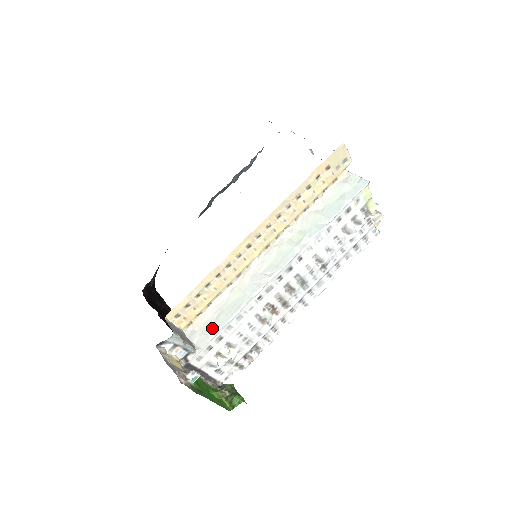
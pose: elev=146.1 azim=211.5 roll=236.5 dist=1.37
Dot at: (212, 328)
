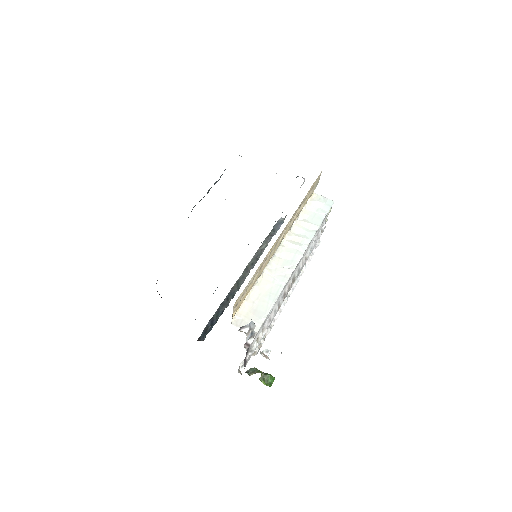
Dot at: (259, 314)
